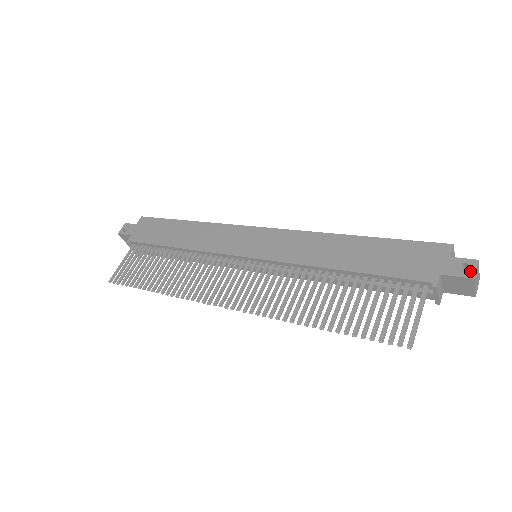
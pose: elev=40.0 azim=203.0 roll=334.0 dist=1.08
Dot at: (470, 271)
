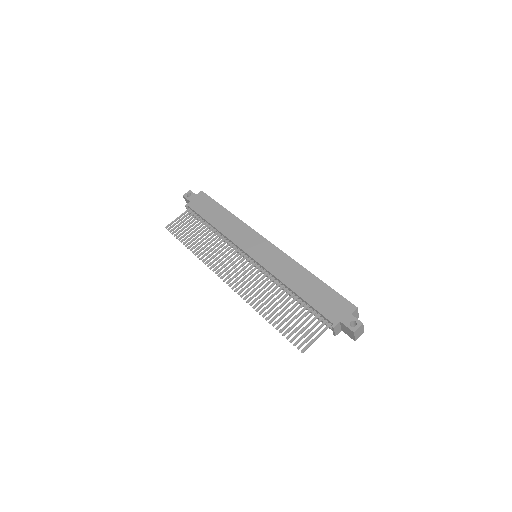
Dot at: (355, 327)
